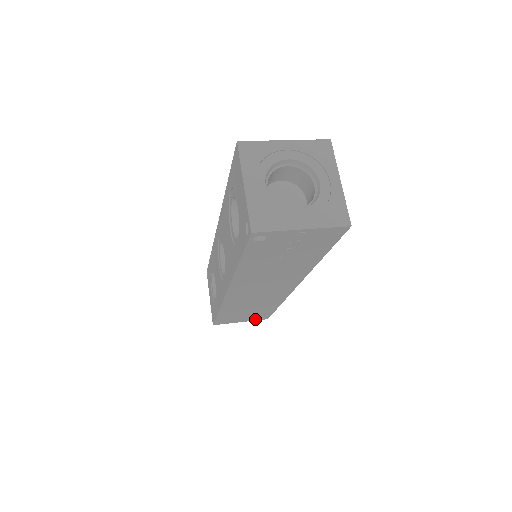
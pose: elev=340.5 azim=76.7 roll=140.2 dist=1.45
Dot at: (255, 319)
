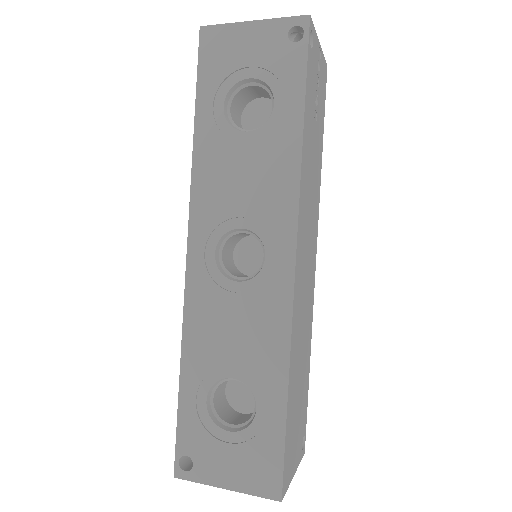
Dot at: (299, 454)
